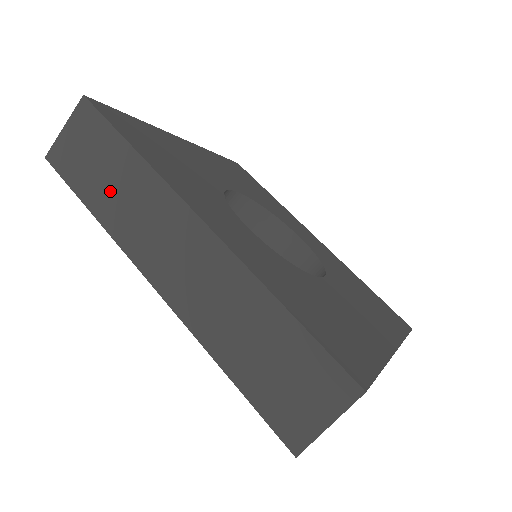
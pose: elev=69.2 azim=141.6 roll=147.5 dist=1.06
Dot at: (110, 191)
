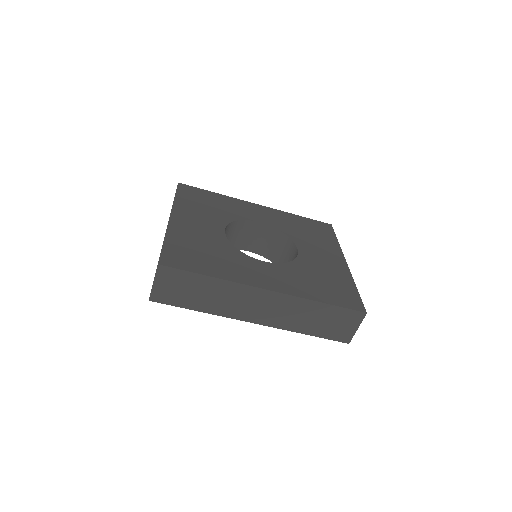
Dot at: (206, 299)
